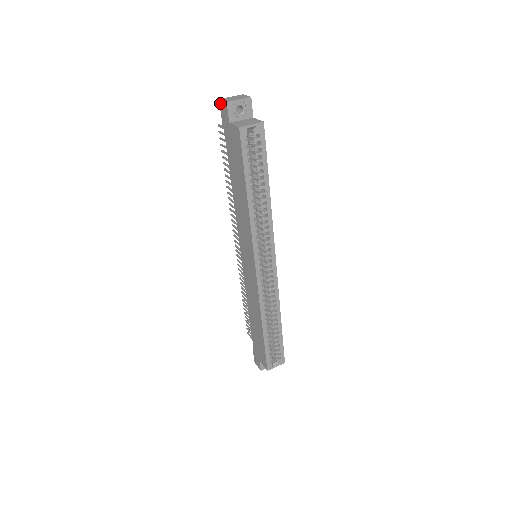
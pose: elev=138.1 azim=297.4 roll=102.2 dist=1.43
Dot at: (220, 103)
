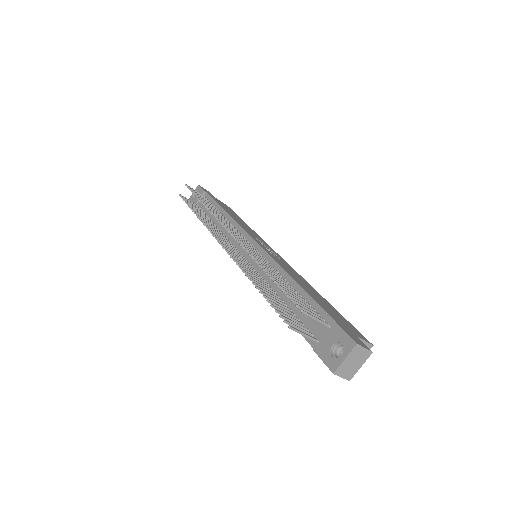
Dot at: (332, 372)
